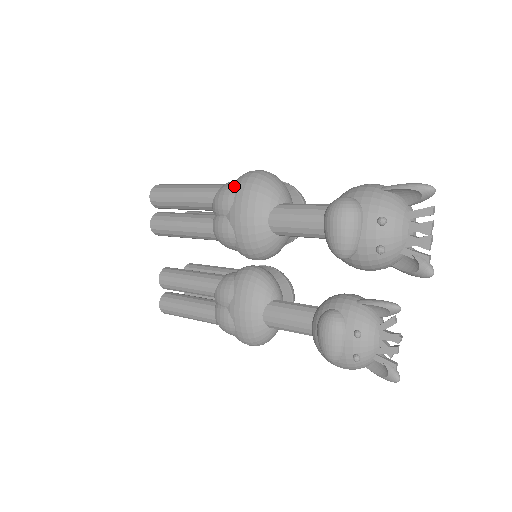
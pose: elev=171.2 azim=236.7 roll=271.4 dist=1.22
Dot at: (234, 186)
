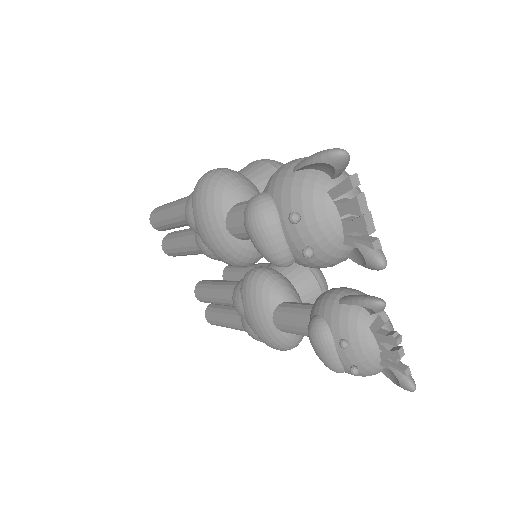
Dot at: (191, 199)
